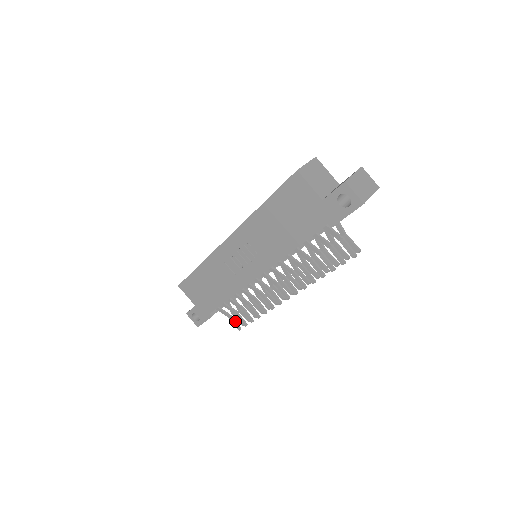
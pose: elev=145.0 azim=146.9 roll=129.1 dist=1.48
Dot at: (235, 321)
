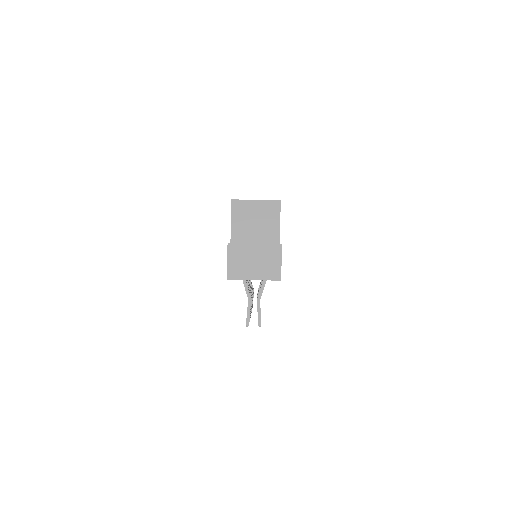
Dot at: (253, 297)
